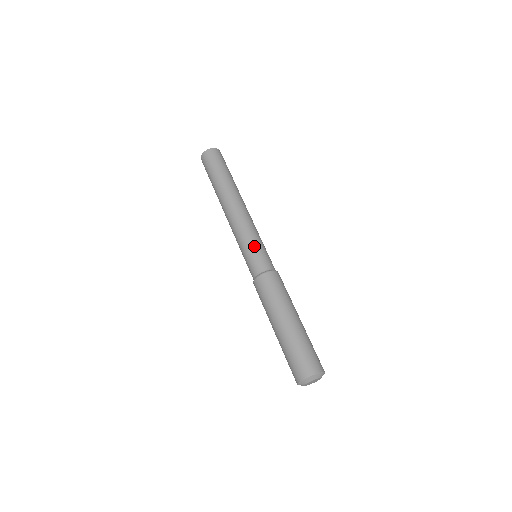
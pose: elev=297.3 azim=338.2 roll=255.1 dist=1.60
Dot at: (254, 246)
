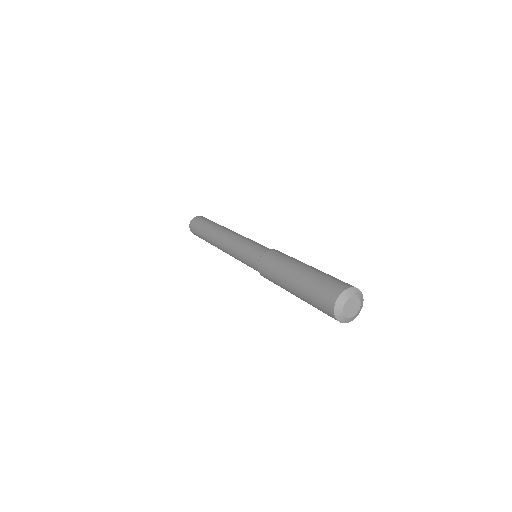
Dot at: (244, 250)
